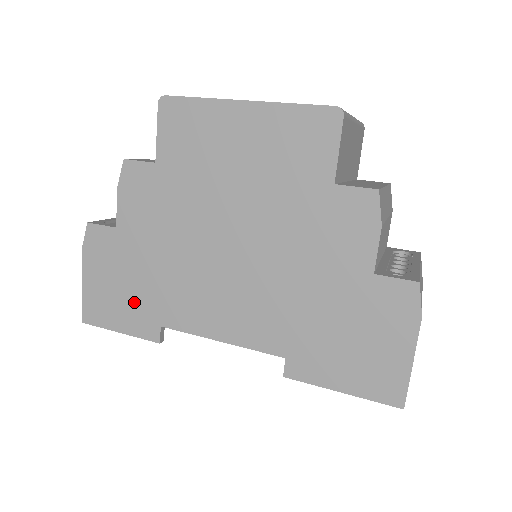
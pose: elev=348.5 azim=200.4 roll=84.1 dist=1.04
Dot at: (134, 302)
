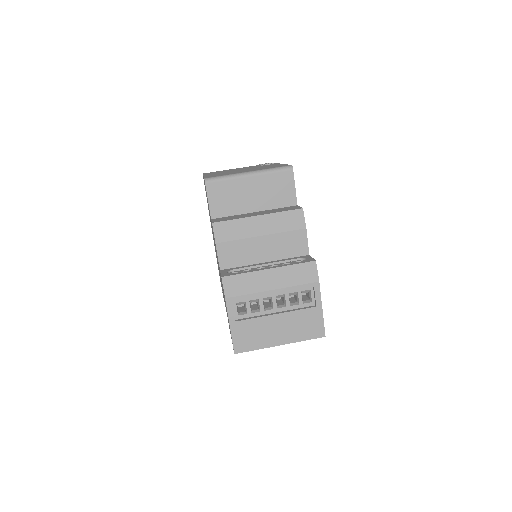
Dot at: occluded
